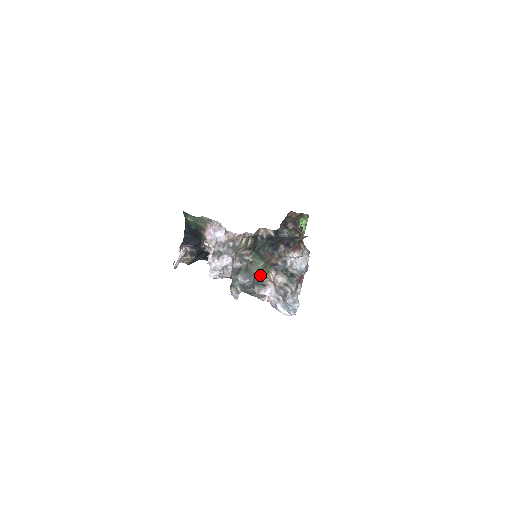
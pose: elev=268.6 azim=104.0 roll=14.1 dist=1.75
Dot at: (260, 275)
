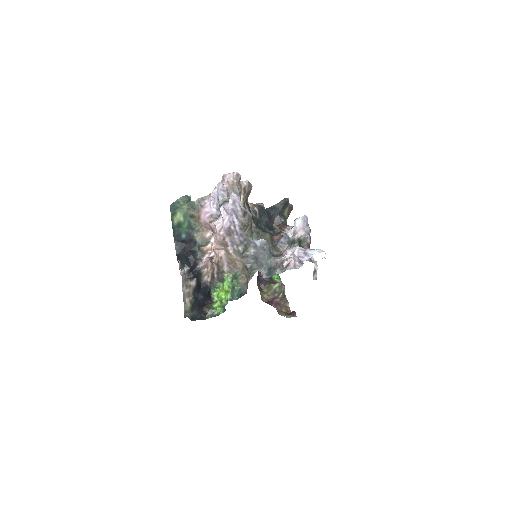
Dot at: (272, 250)
